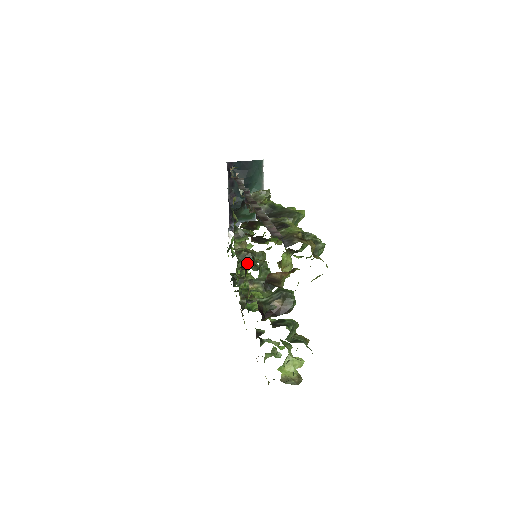
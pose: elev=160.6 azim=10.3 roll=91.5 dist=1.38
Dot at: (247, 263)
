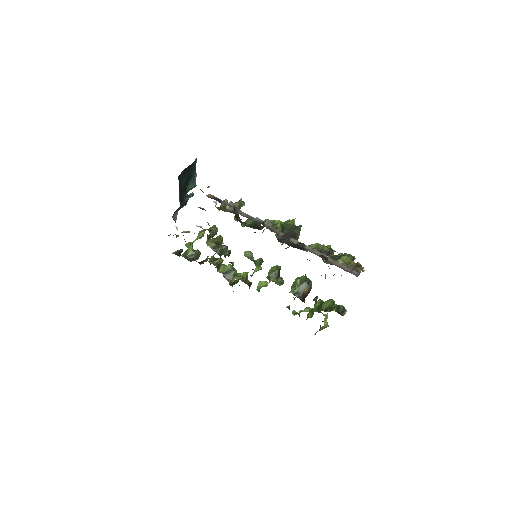
Dot at: (224, 254)
